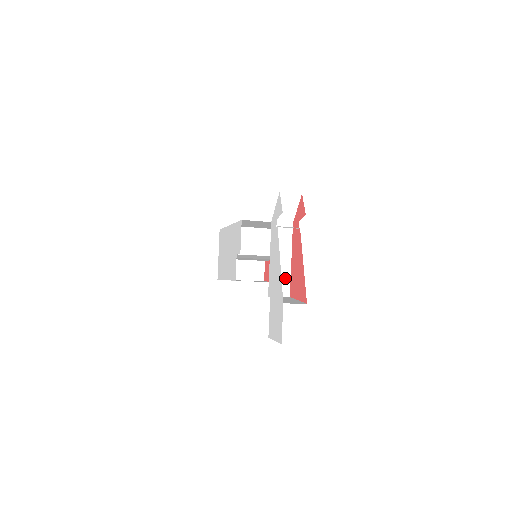
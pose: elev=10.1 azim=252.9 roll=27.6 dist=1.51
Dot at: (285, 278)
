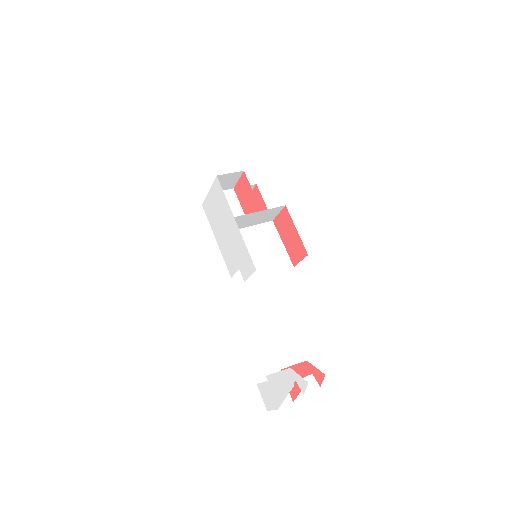
Dot at: occluded
